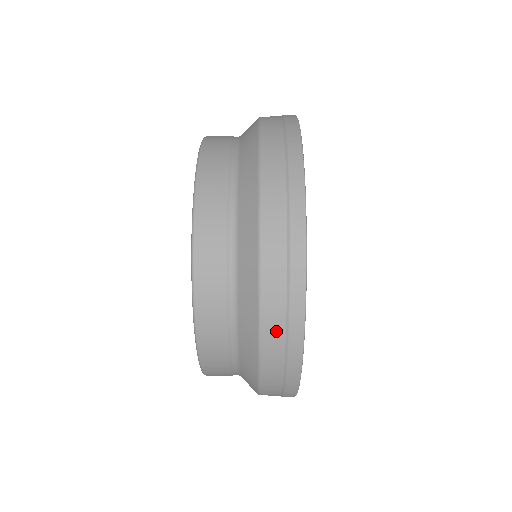
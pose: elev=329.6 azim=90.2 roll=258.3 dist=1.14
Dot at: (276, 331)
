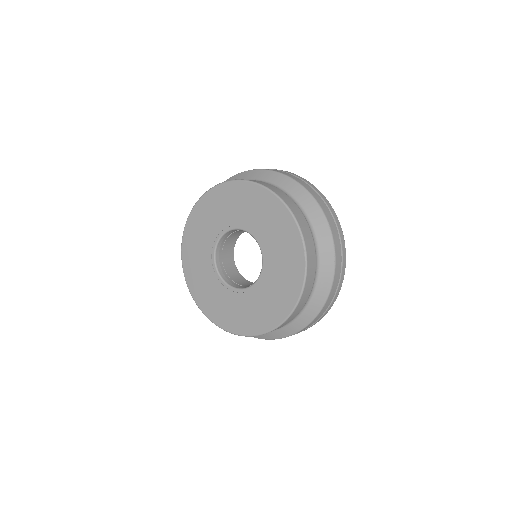
Dot at: occluded
